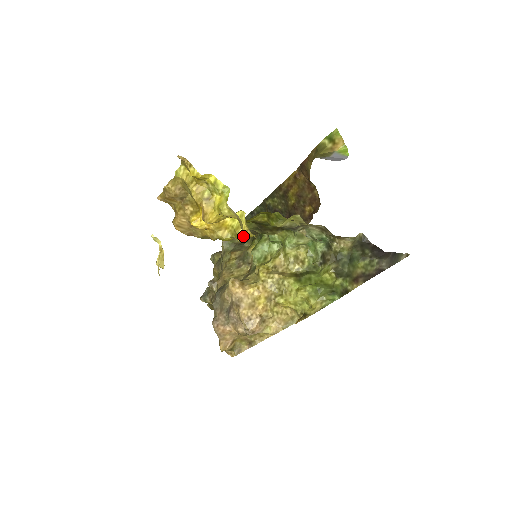
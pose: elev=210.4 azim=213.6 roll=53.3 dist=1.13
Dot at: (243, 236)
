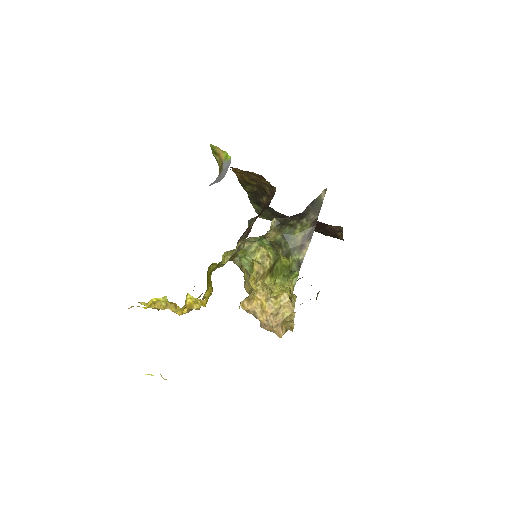
Dot at: (203, 303)
